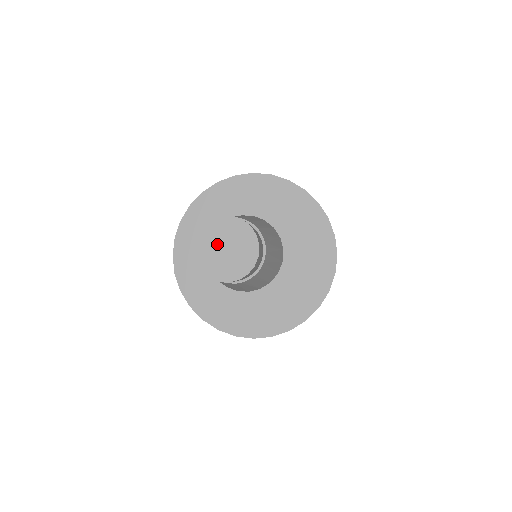
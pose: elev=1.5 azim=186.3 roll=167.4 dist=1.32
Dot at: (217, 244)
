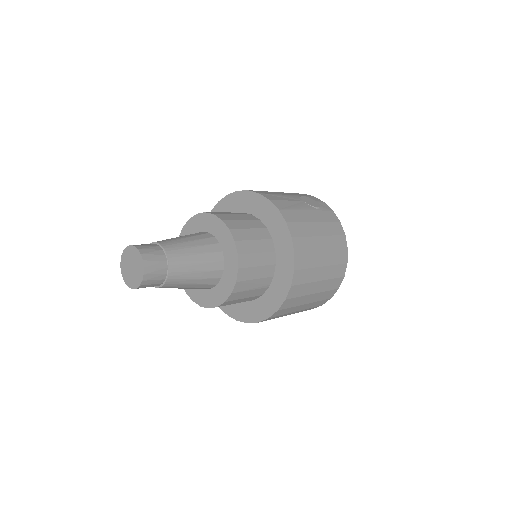
Dot at: (129, 262)
